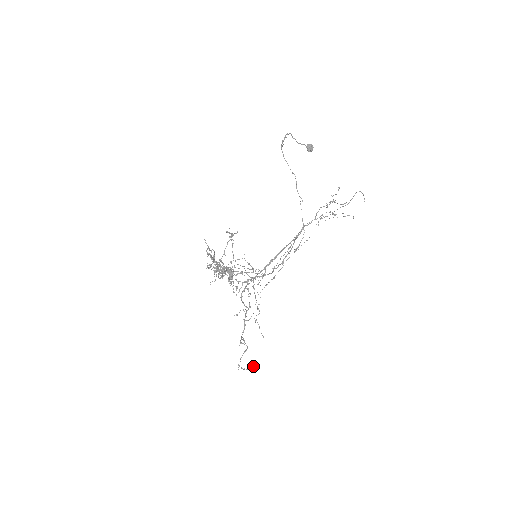
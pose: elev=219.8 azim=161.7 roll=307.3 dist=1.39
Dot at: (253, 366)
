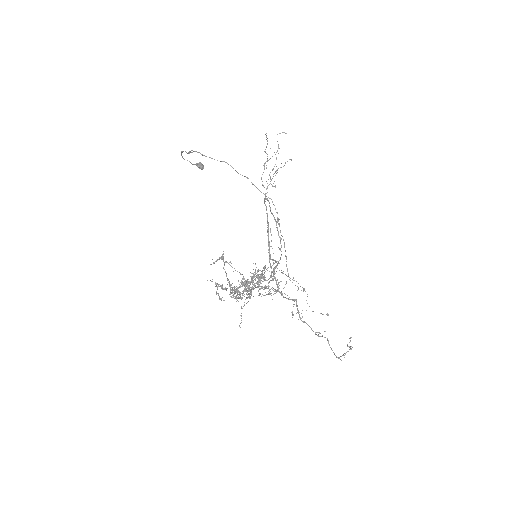
Dot at: occluded
